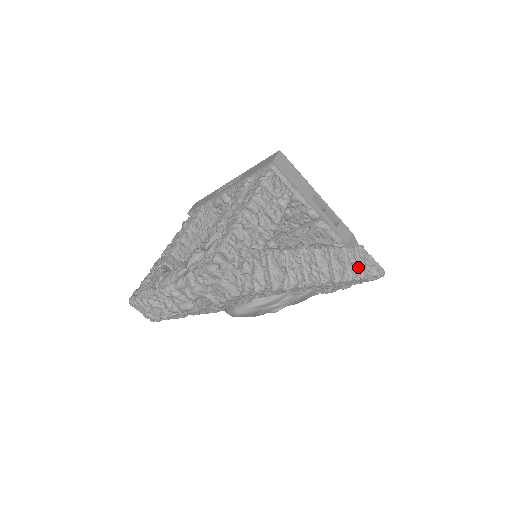
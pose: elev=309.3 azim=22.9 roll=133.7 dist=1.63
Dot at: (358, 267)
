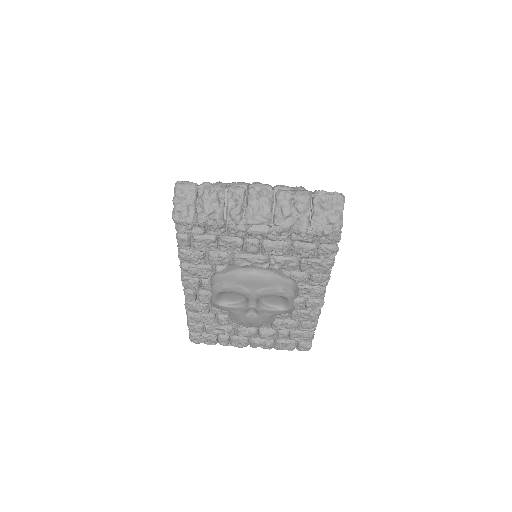
Dot at: occluded
